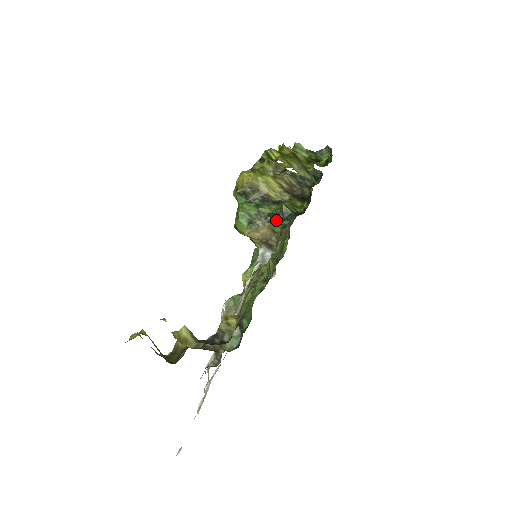
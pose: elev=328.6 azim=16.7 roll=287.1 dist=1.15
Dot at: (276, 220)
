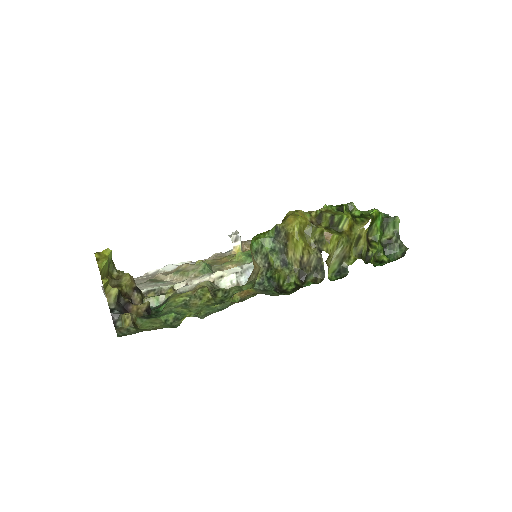
Dot at: (266, 272)
